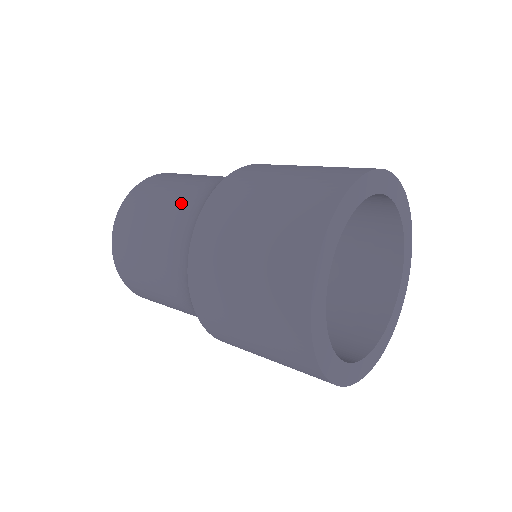
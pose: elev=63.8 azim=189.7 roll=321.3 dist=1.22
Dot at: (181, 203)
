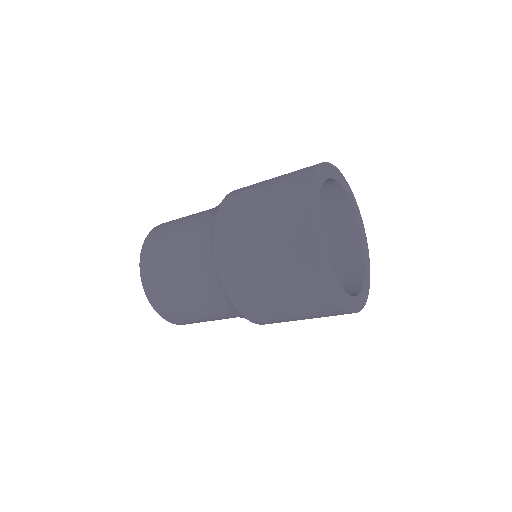
Dot at: (193, 228)
